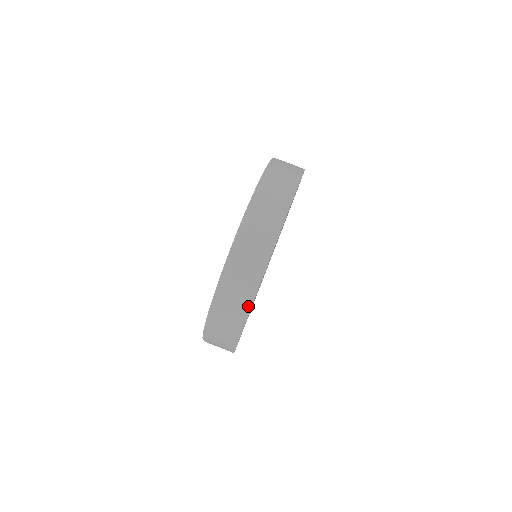
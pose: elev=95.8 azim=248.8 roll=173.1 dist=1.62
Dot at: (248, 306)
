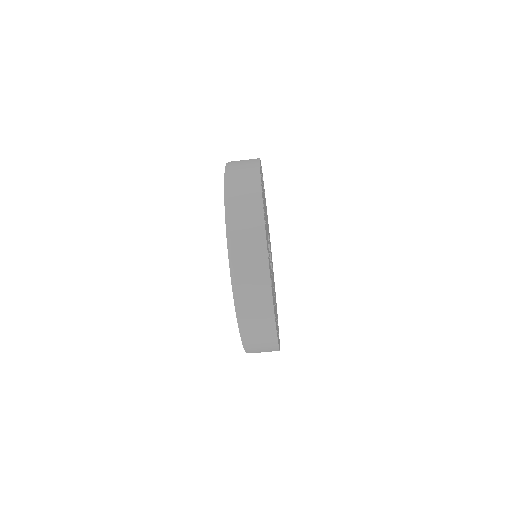
Dot at: (265, 259)
